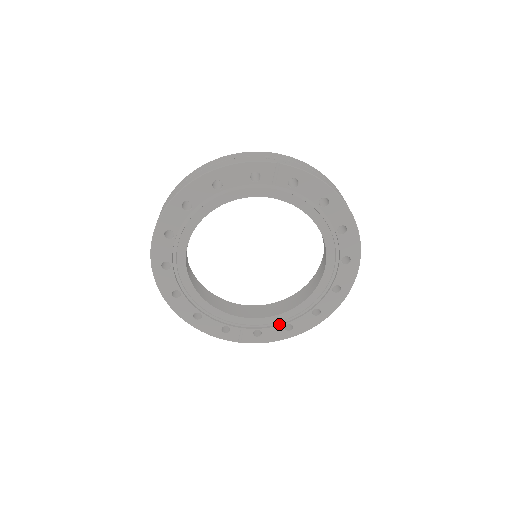
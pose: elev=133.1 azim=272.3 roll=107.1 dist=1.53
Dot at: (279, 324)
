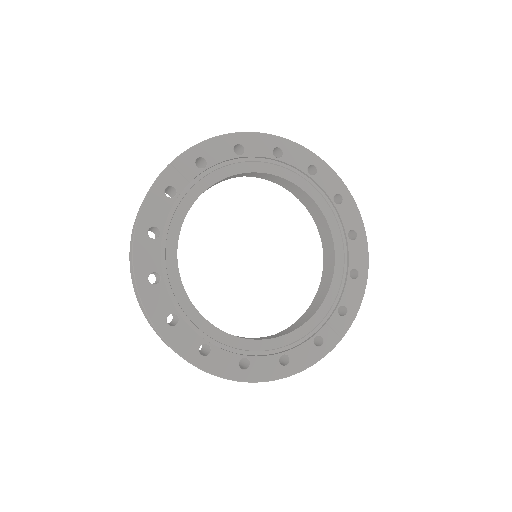
Dot at: (345, 282)
